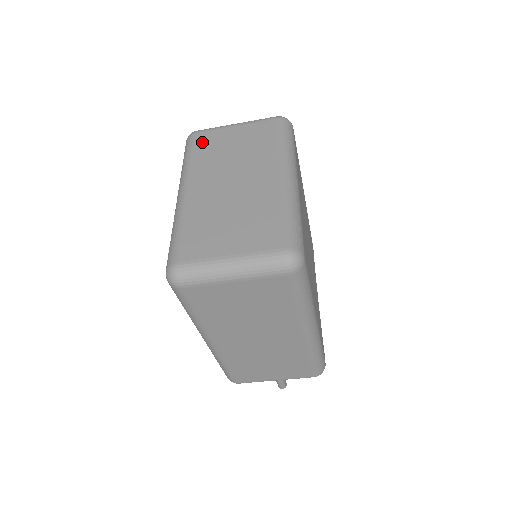
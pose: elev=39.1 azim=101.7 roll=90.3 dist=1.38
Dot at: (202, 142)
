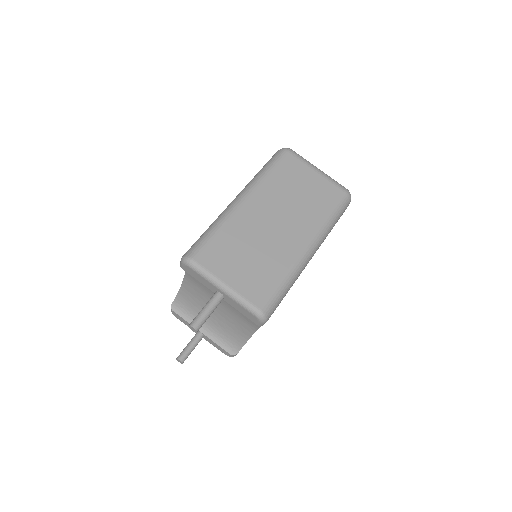
Dot at: occluded
